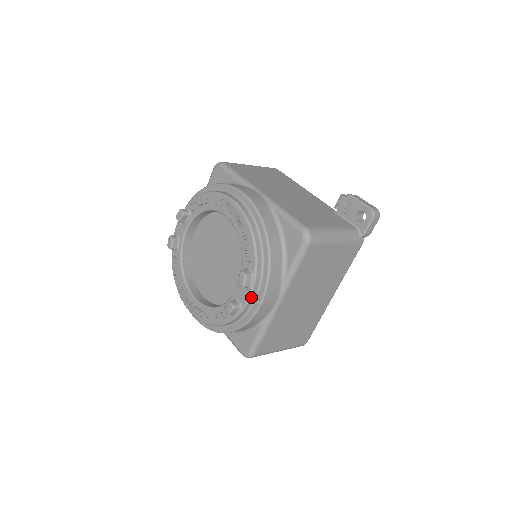
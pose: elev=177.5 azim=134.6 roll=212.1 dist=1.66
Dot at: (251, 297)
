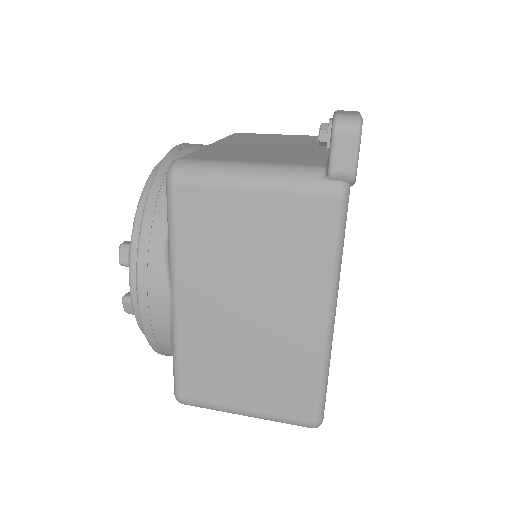
Dot at: (132, 283)
